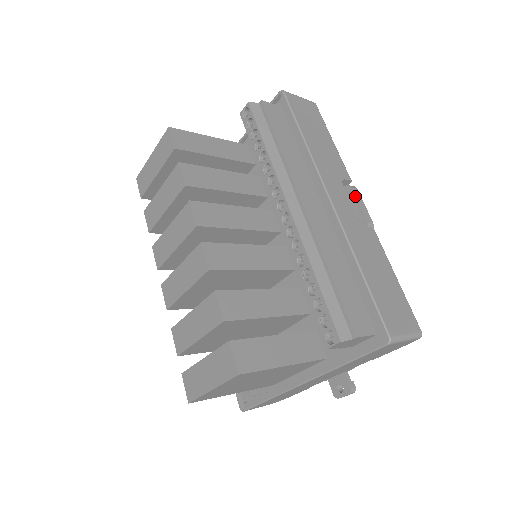
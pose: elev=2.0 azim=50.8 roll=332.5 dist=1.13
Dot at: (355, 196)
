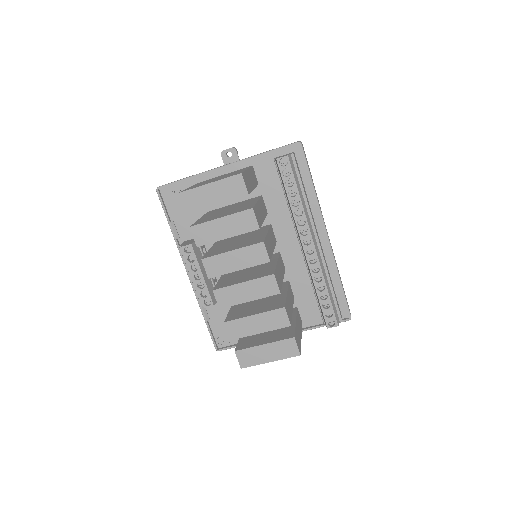
Dot at: occluded
